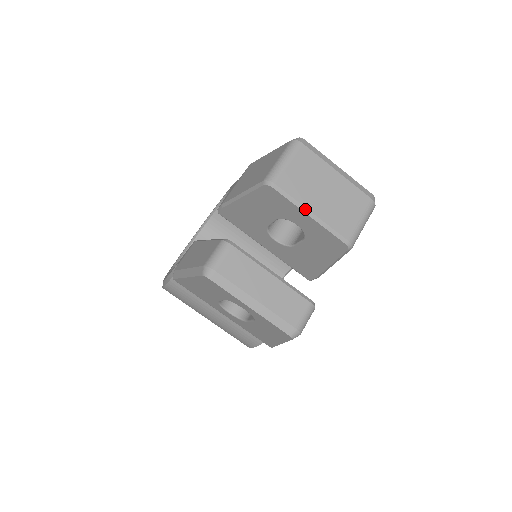
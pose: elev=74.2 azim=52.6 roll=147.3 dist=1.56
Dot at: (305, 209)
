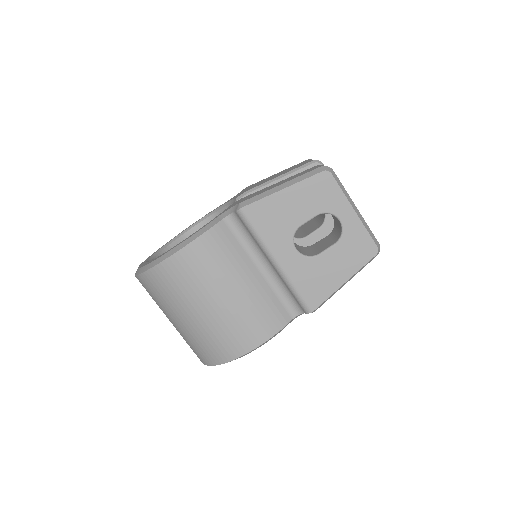
Dot at: occluded
